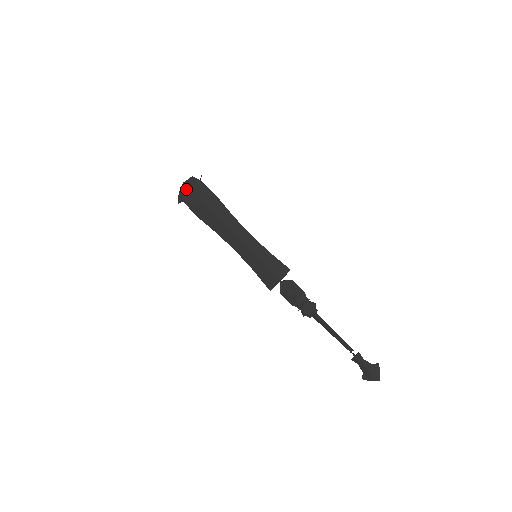
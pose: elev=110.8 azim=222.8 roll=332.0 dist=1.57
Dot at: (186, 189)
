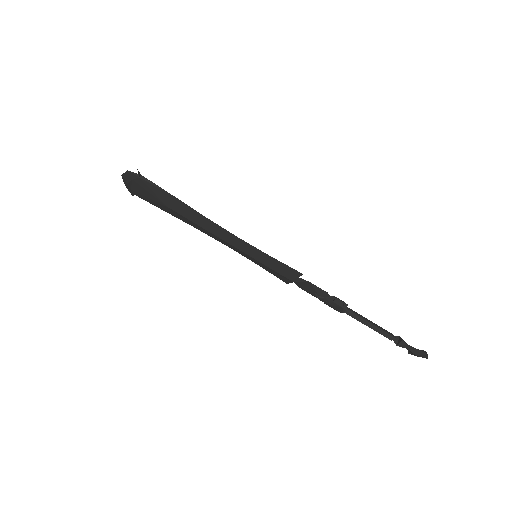
Dot at: (130, 186)
